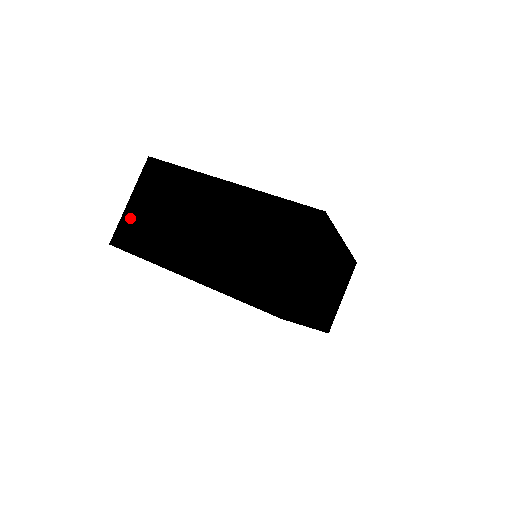
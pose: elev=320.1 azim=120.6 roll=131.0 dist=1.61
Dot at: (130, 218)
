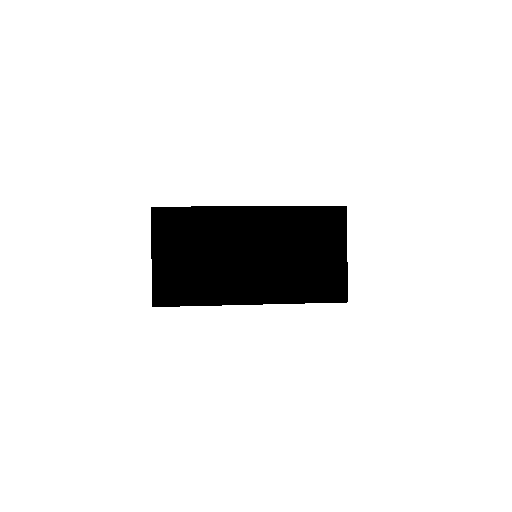
Dot at: (163, 274)
